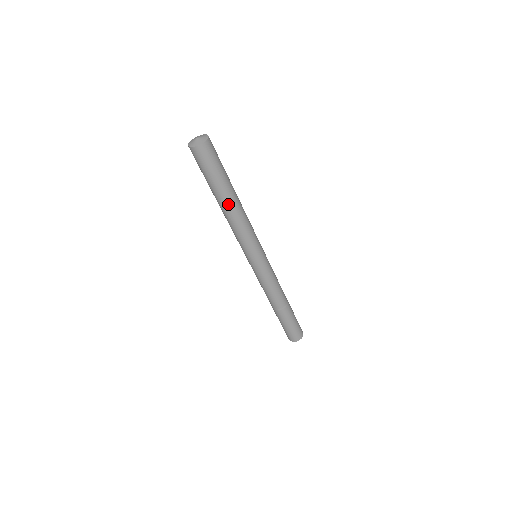
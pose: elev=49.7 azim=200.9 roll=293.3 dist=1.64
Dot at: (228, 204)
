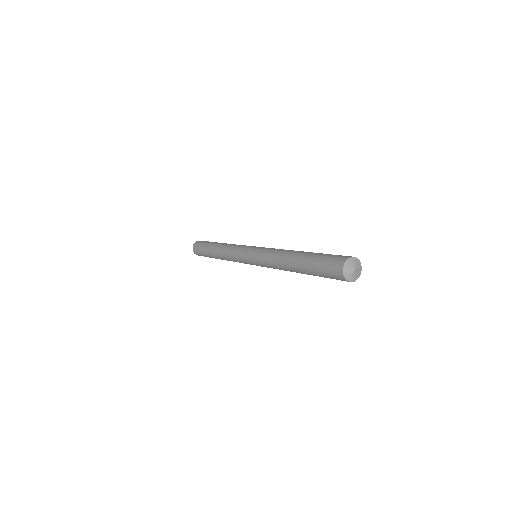
Dot at: occluded
